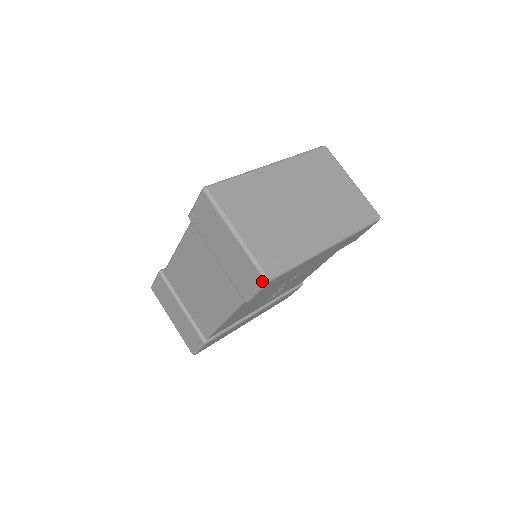
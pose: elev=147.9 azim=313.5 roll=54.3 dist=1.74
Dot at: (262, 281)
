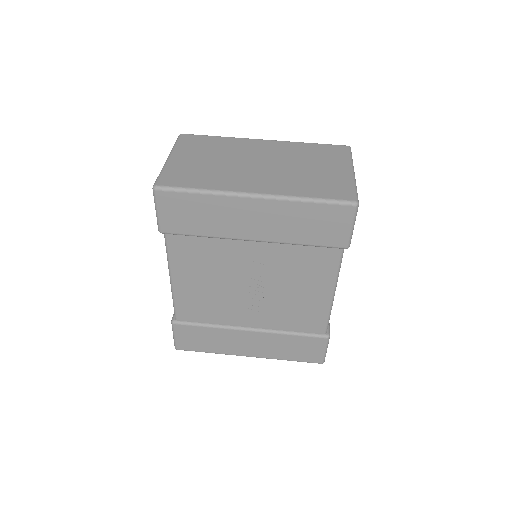
Dot at: (153, 190)
